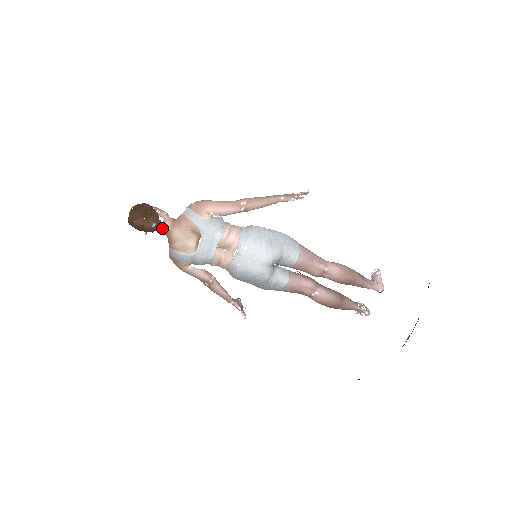
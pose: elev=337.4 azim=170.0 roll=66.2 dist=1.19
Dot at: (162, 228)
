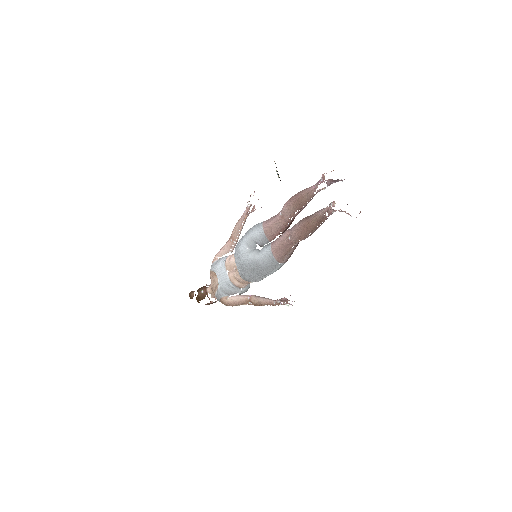
Dot at: (209, 290)
